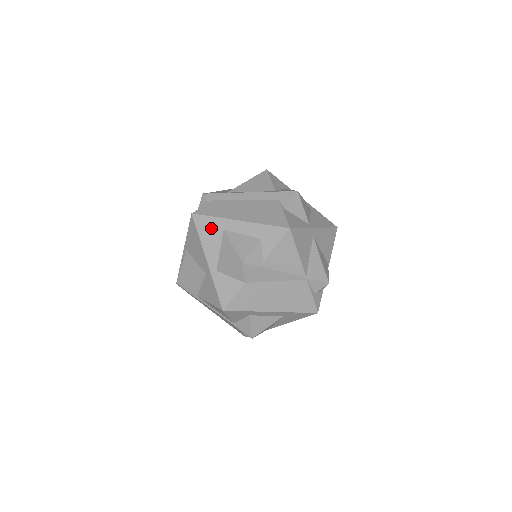
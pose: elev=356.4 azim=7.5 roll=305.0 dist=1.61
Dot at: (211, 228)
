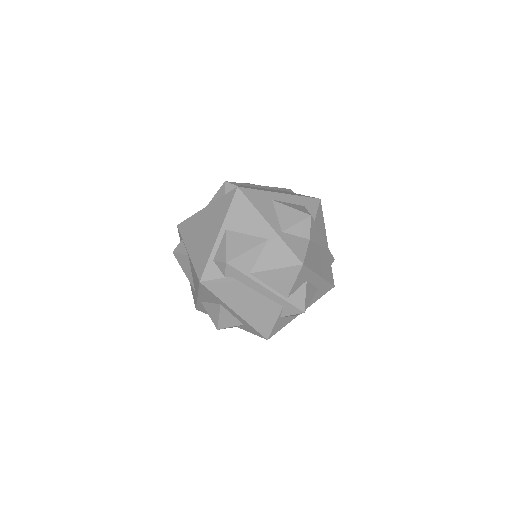
Dot at: (261, 198)
